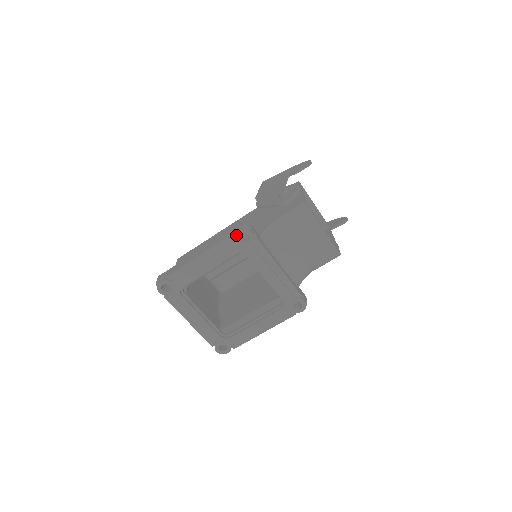
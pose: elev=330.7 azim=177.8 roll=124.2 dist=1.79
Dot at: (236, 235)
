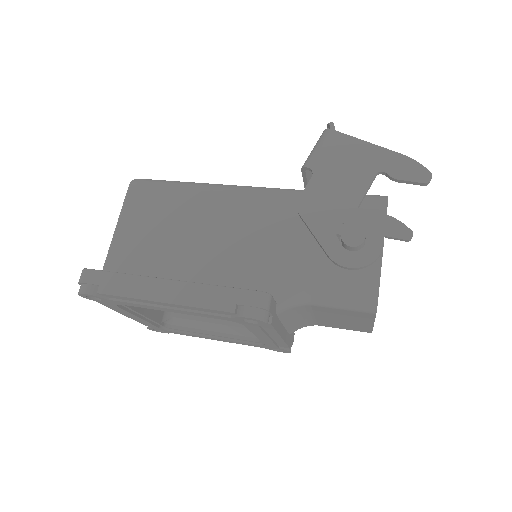
Dot at: (239, 317)
